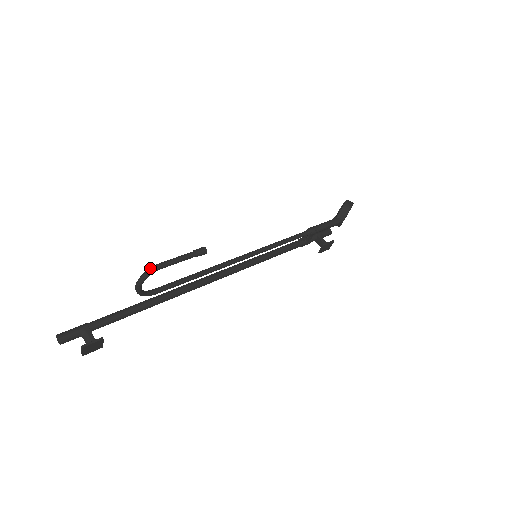
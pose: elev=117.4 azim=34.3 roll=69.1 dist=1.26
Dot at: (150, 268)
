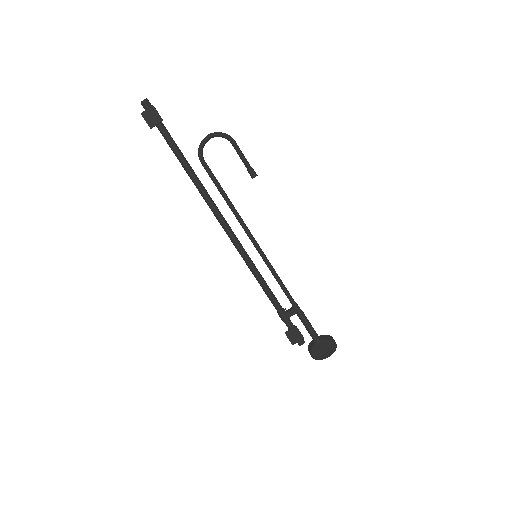
Dot at: (229, 135)
